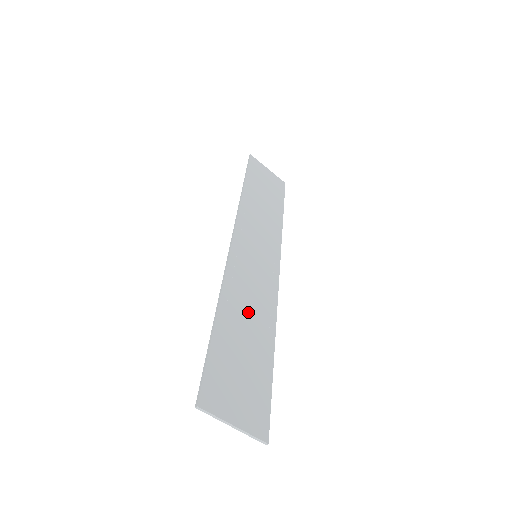
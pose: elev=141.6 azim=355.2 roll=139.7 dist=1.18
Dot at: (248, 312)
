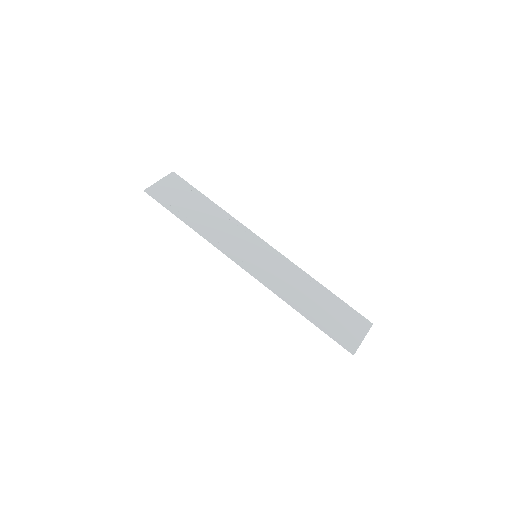
Dot at: (301, 291)
